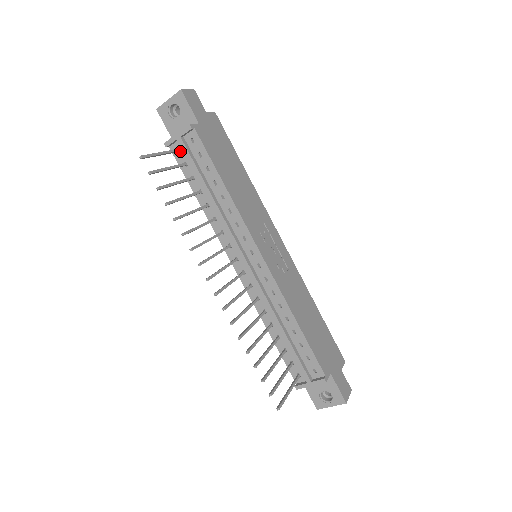
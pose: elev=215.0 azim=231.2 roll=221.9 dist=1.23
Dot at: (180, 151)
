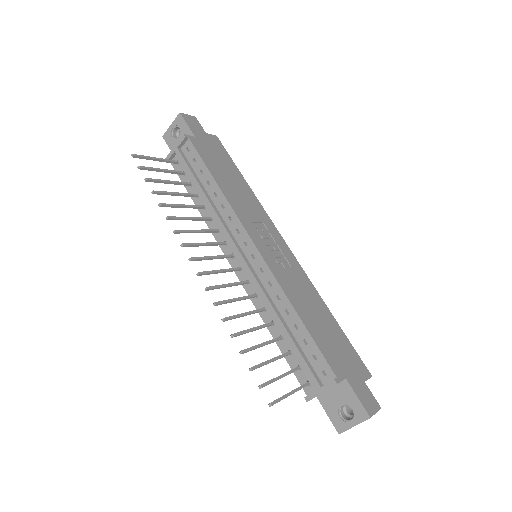
Dot at: (179, 163)
